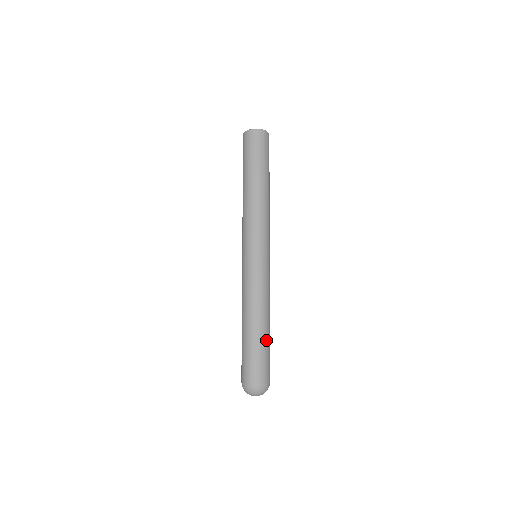
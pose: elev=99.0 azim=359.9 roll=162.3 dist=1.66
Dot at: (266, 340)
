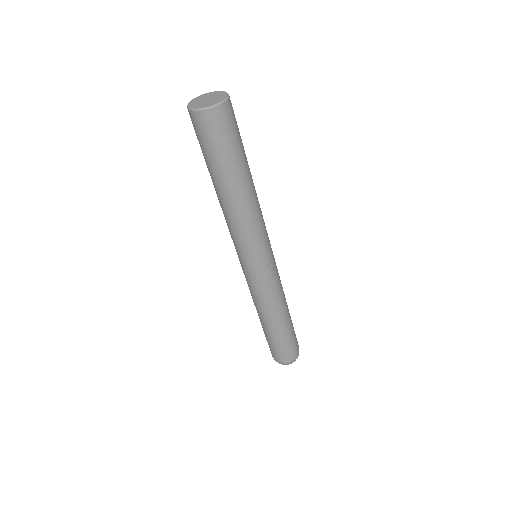
Dot at: (284, 333)
